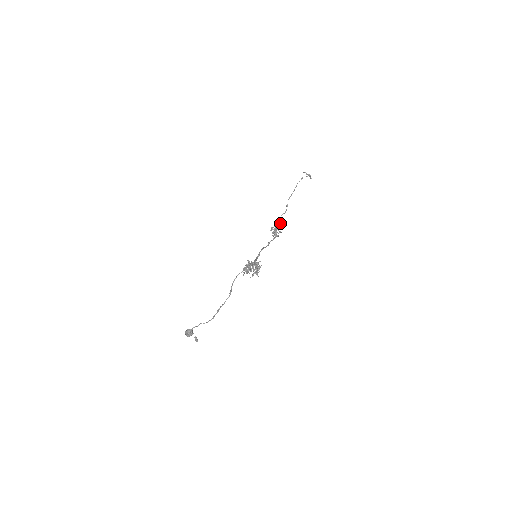
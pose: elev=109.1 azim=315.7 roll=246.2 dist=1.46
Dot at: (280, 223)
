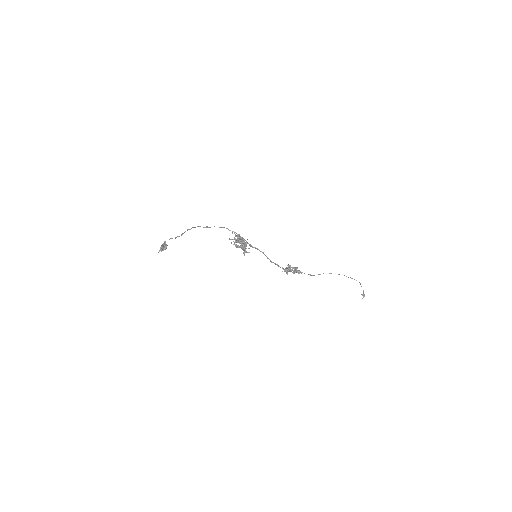
Dot at: (299, 271)
